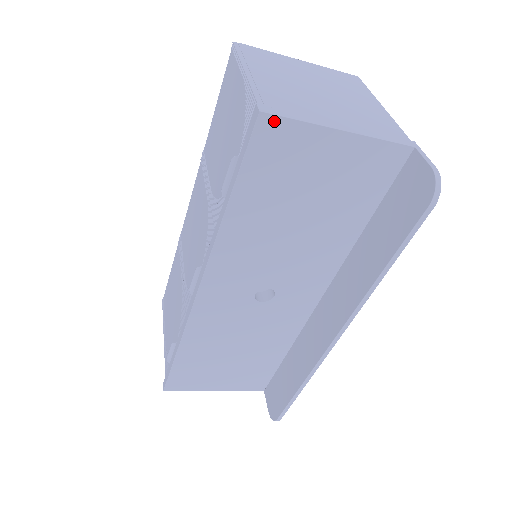
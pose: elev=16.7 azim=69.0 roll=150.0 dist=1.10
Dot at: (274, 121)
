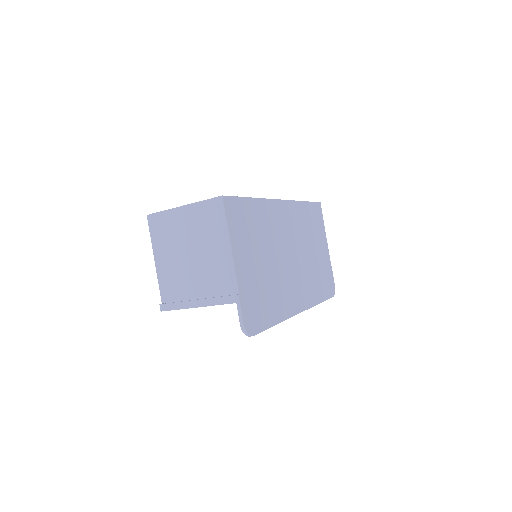
Dot at: (169, 310)
